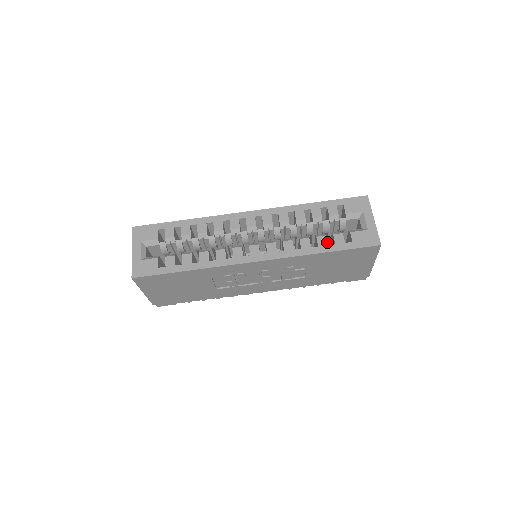
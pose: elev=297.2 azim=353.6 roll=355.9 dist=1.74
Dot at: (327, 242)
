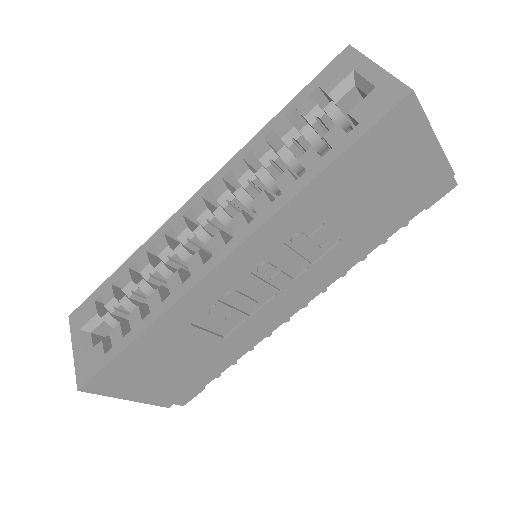
Dot at: (317, 154)
